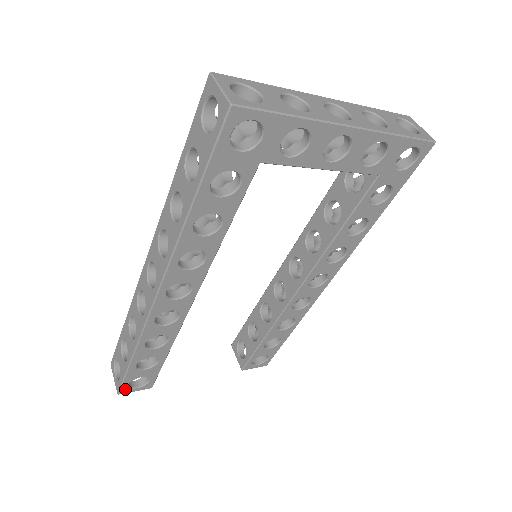
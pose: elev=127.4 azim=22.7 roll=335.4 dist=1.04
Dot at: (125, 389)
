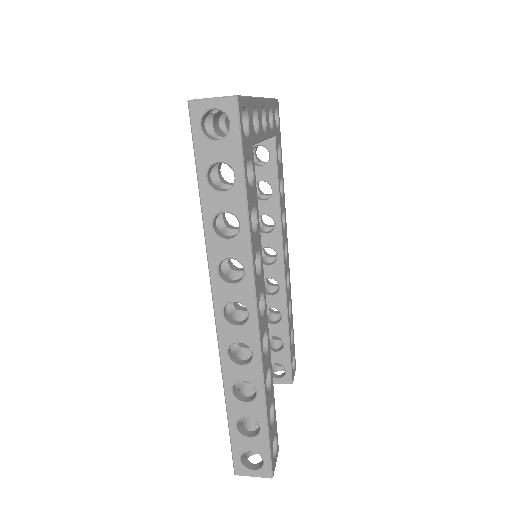
Dot at: (273, 466)
